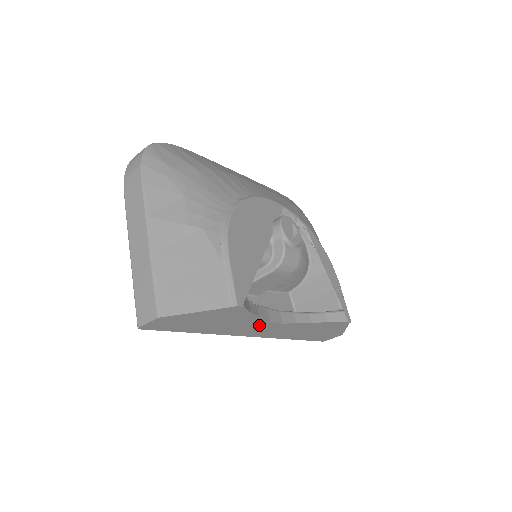
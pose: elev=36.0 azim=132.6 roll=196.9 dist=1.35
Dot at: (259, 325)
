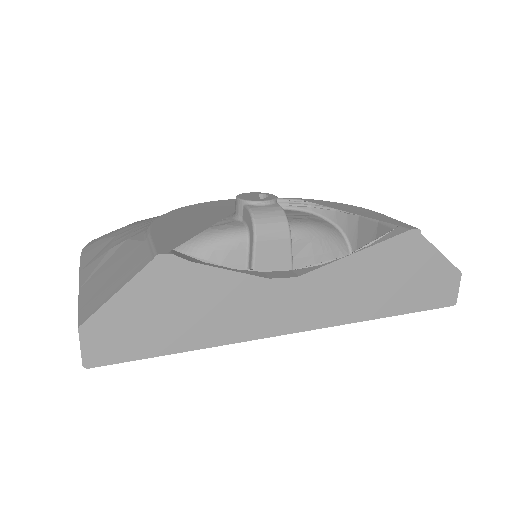
Dot at: (264, 295)
